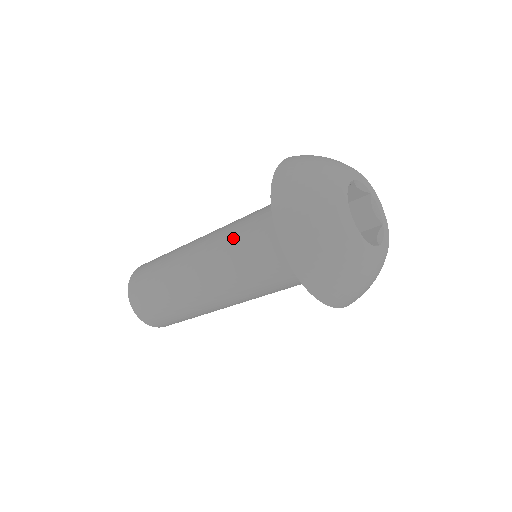
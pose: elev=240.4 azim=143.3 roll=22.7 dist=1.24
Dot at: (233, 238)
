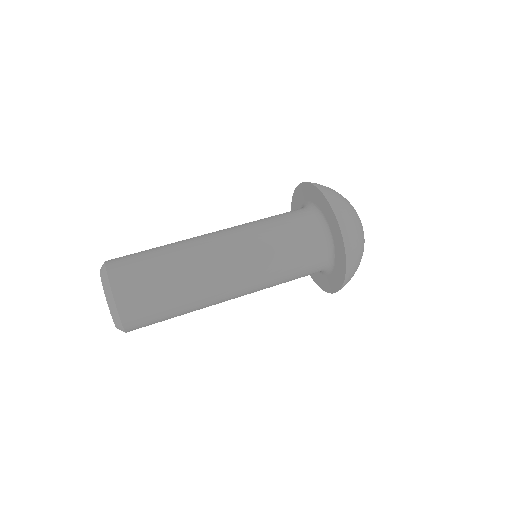
Dot at: (259, 223)
